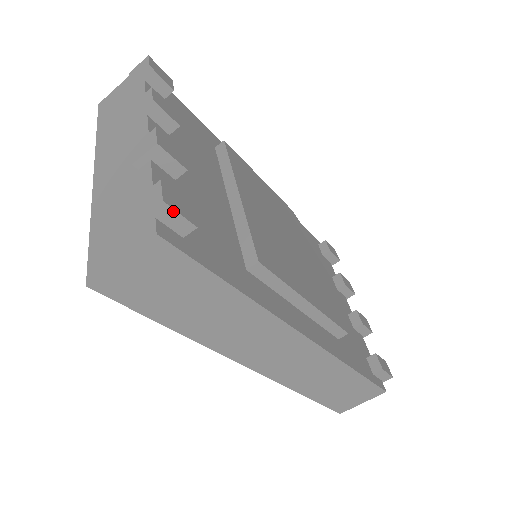
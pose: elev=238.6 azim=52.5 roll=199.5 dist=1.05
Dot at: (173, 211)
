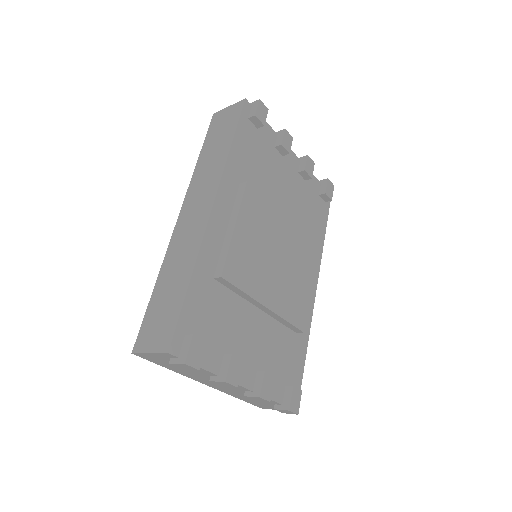
Dot at: (299, 407)
